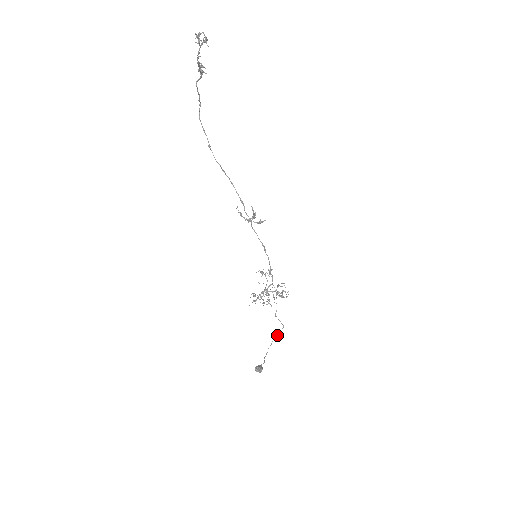
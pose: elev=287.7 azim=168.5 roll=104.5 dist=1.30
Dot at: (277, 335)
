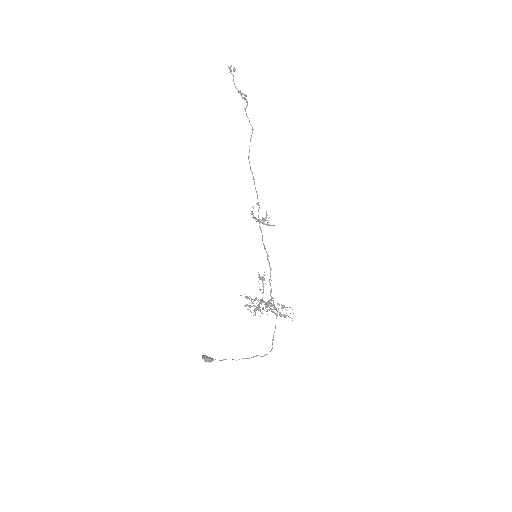
Dot at: (260, 356)
